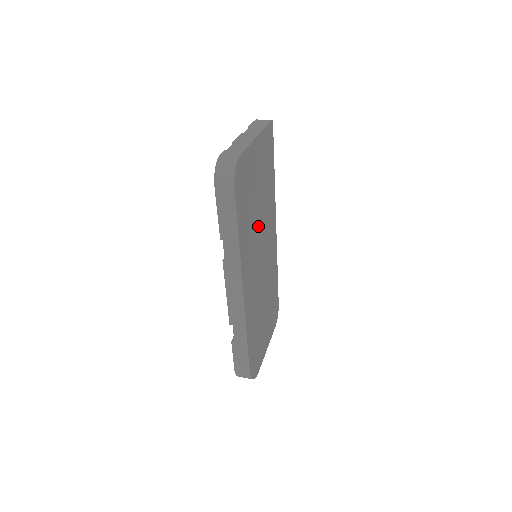
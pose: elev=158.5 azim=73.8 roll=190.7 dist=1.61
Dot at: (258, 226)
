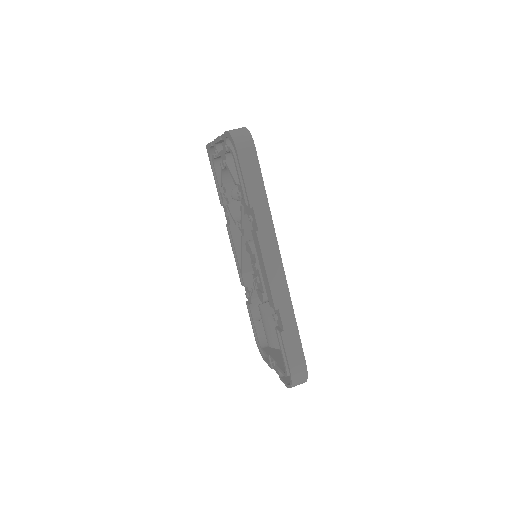
Dot at: occluded
